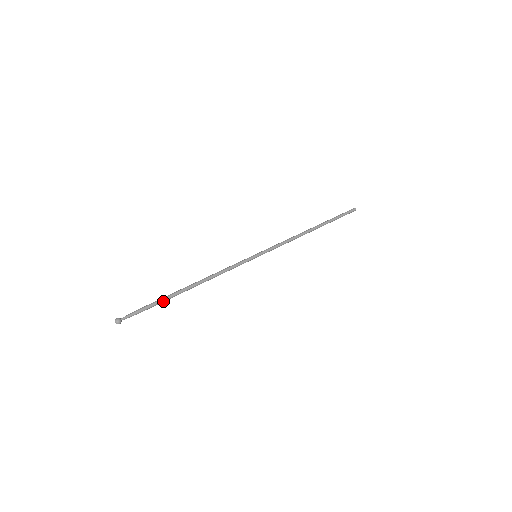
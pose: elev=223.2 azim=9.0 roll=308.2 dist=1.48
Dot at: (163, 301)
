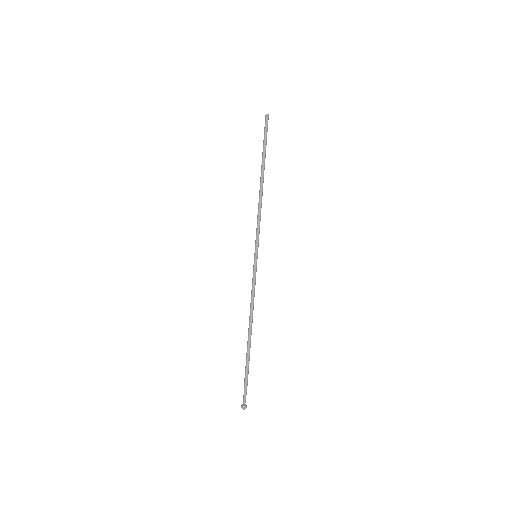
Dot at: occluded
